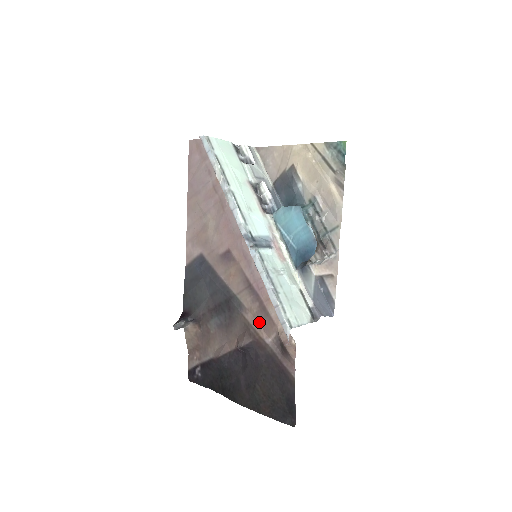
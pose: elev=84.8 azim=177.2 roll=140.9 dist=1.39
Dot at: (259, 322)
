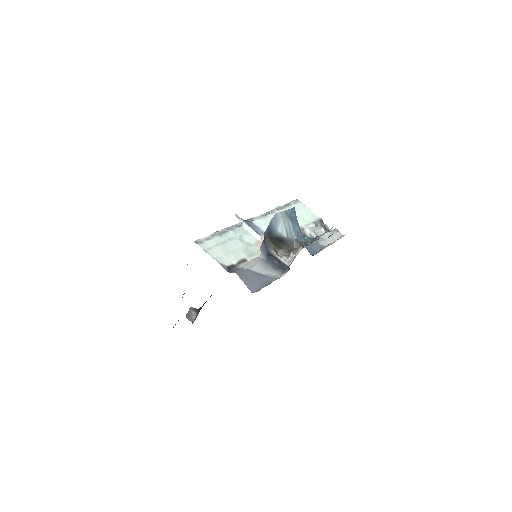
Dot at: occluded
